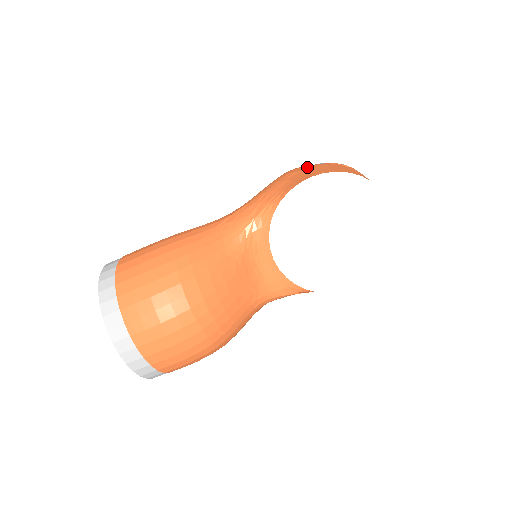
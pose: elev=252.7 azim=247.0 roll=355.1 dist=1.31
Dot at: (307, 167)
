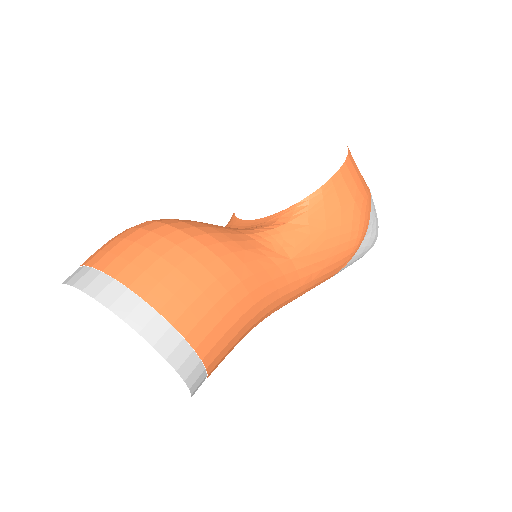
Dot at: occluded
